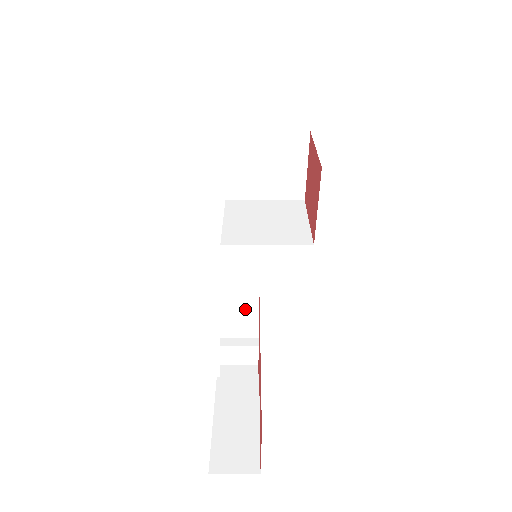
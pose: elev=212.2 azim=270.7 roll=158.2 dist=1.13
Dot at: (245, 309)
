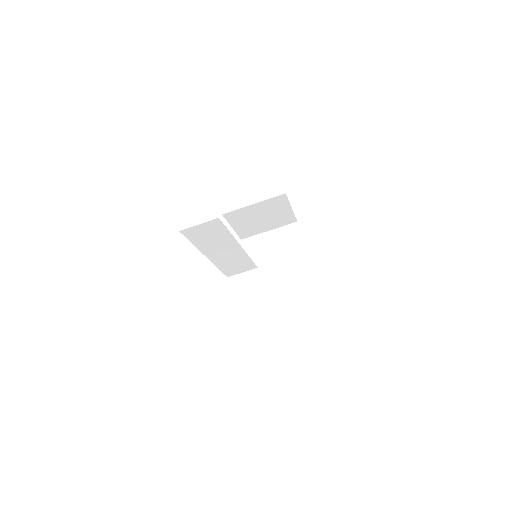
Dot at: (250, 283)
